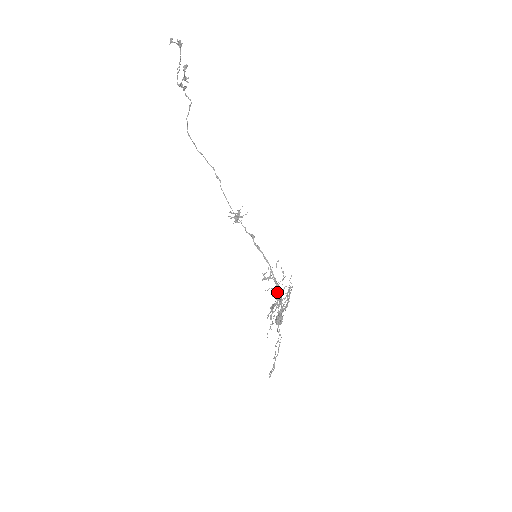
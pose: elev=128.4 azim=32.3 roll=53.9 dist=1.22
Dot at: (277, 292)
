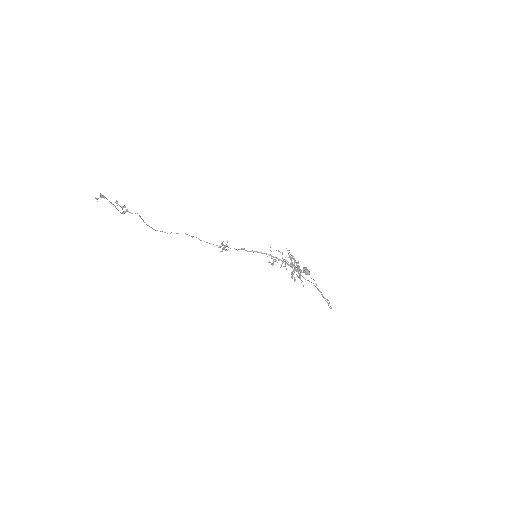
Dot at: occluded
